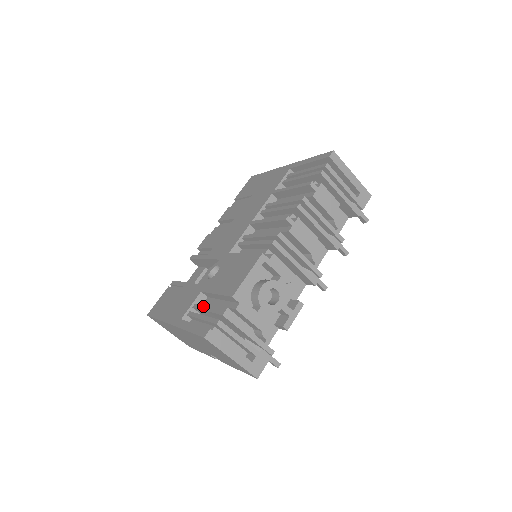
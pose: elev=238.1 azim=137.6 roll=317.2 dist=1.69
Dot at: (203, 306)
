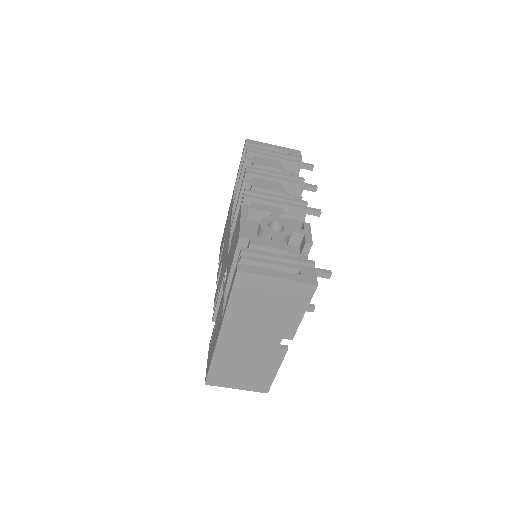
Dot at: (230, 286)
